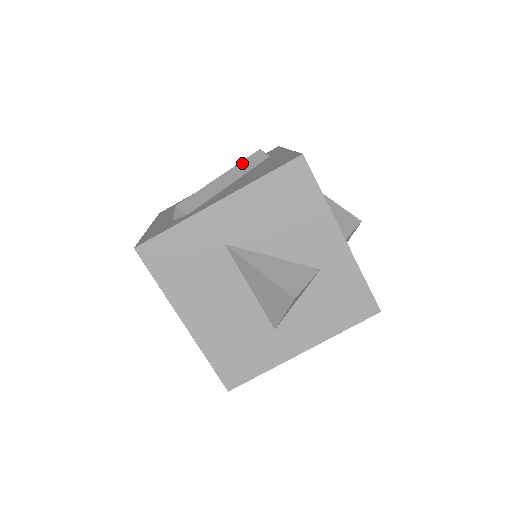
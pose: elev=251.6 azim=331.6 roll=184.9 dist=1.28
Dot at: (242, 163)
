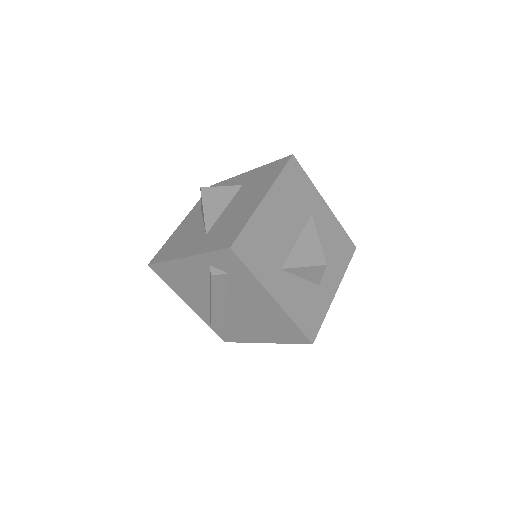
Dot at: occluded
